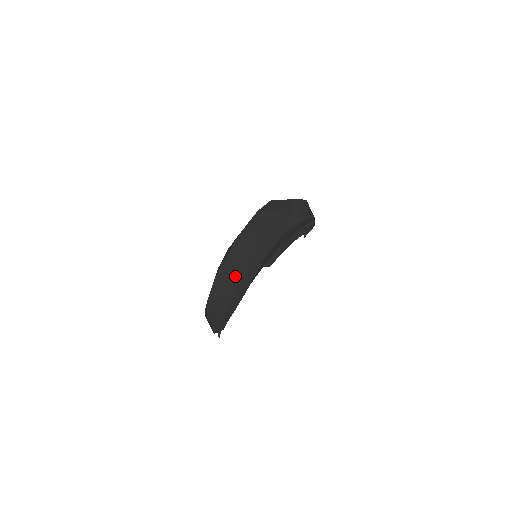
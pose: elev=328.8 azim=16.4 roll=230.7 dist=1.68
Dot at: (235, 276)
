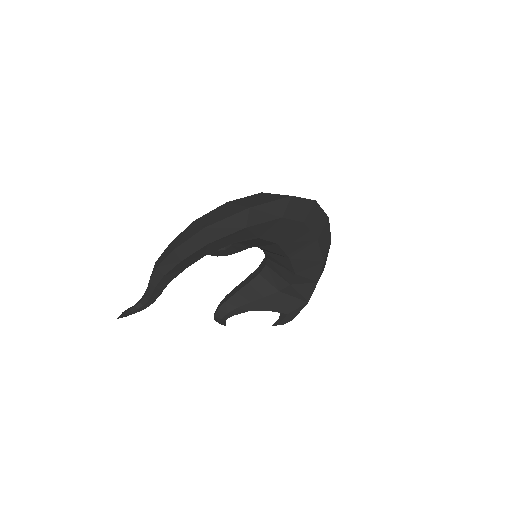
Dot at: (271, 198)
